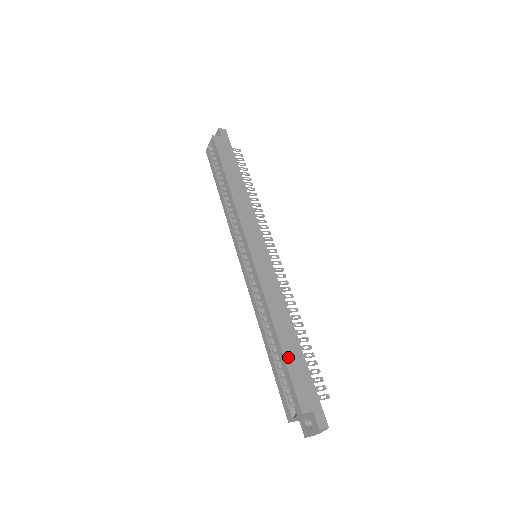
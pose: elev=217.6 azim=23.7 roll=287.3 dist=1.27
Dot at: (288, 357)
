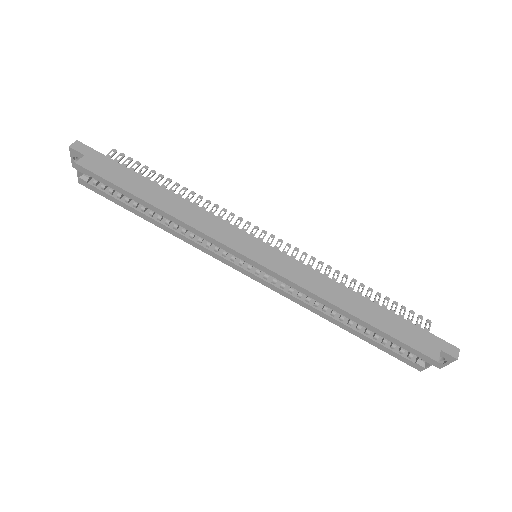
Dot at: (383, 327)
